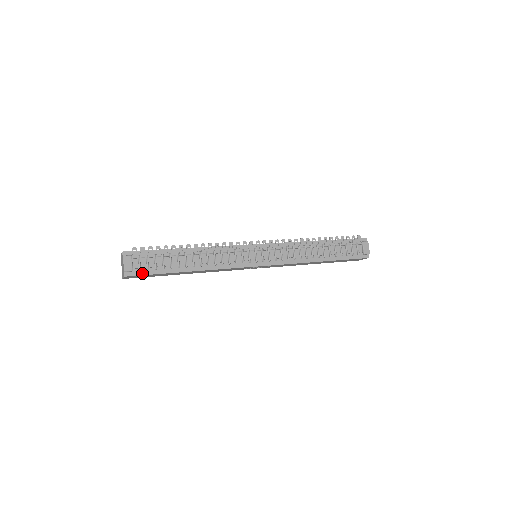
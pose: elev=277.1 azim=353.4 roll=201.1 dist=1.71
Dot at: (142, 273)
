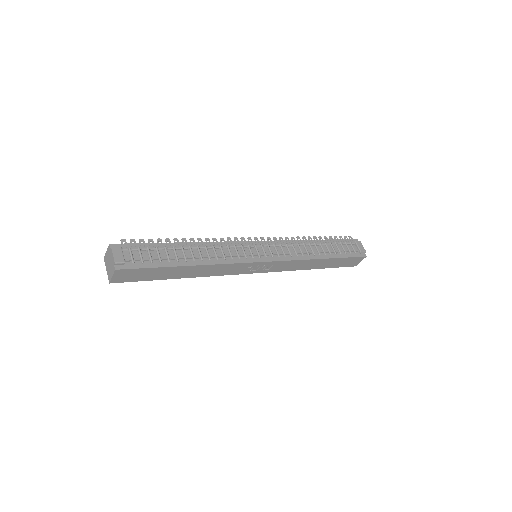
Dot at: (136, 266)
